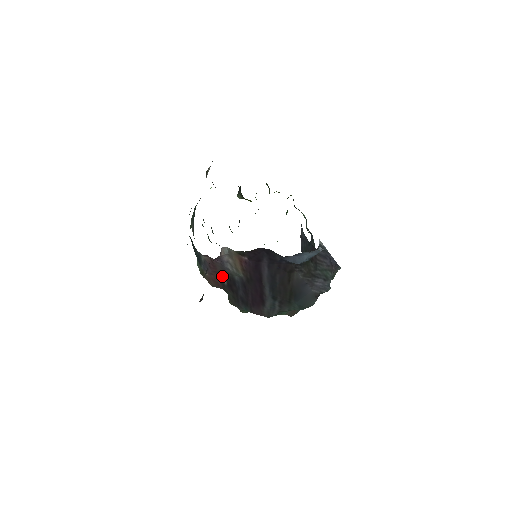
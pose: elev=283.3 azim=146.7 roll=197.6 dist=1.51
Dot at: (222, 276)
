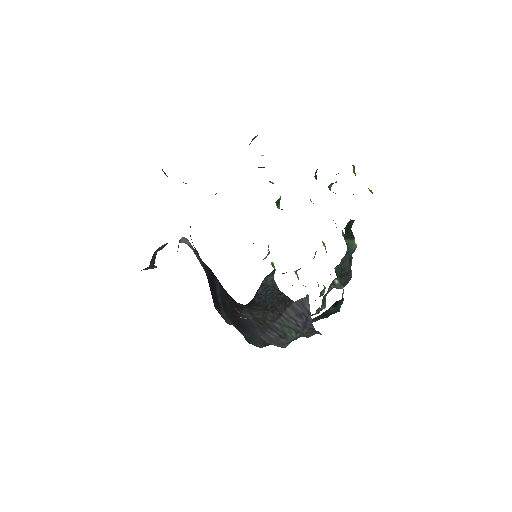
Dot at: occluded
